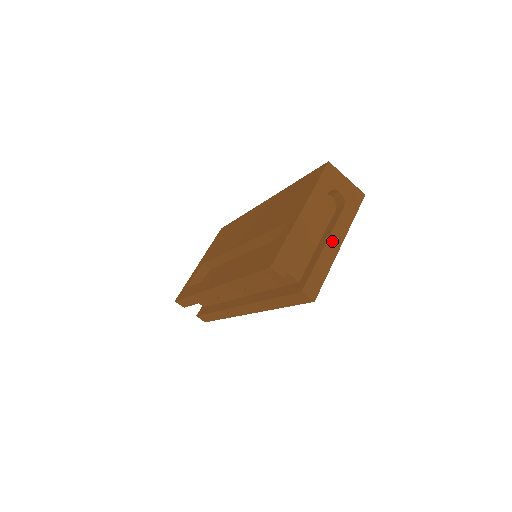
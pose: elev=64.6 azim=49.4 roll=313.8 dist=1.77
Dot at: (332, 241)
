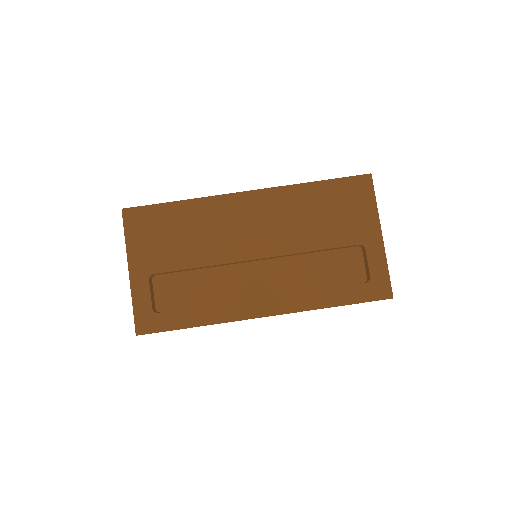
Dot at: occluded
